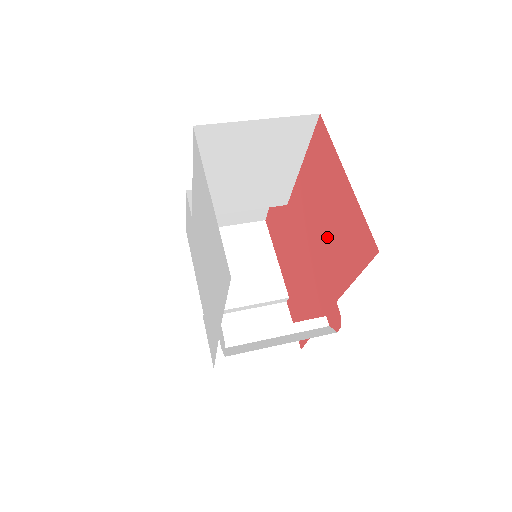
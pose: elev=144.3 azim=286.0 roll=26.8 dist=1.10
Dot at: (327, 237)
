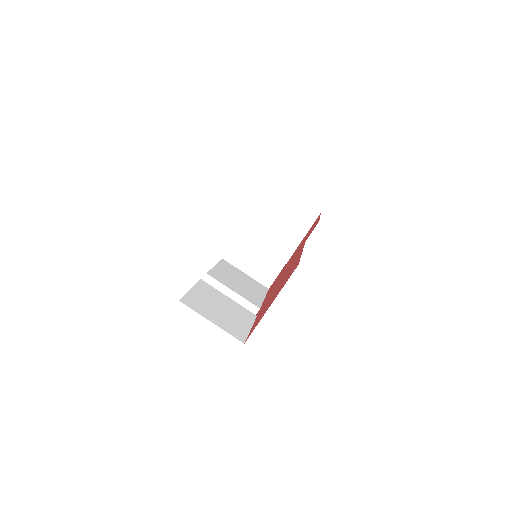
Dot at: occluded
